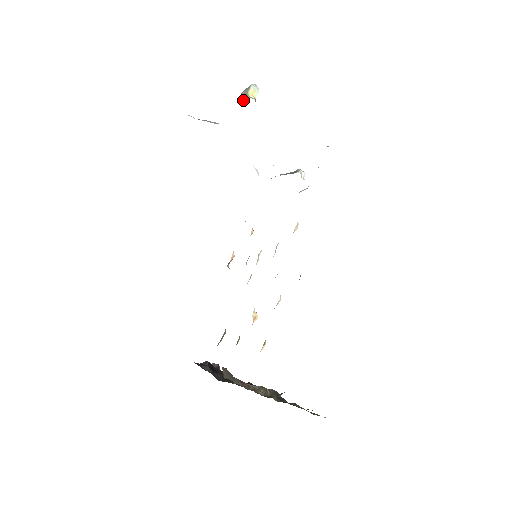
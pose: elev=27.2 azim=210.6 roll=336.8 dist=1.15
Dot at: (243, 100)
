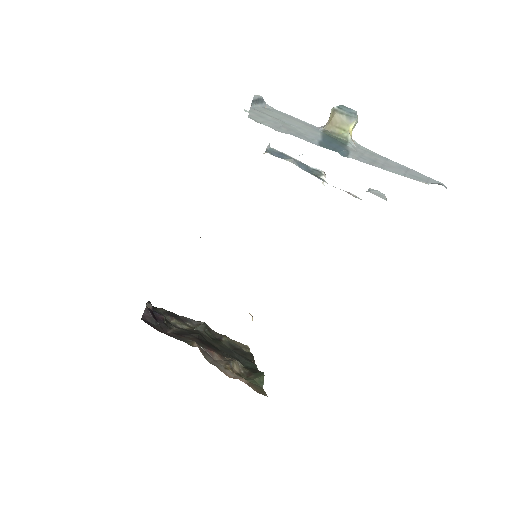
Dot at: (341, 137)
